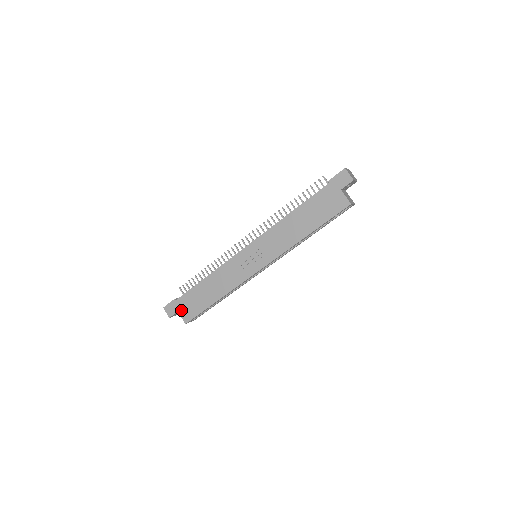
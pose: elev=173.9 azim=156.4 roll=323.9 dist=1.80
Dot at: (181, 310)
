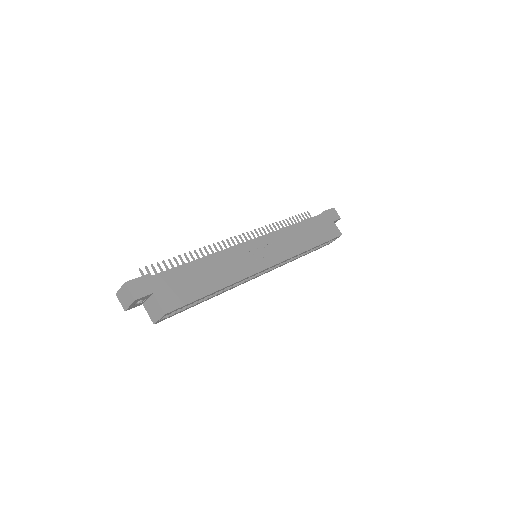
Dot at: (160, 292)
